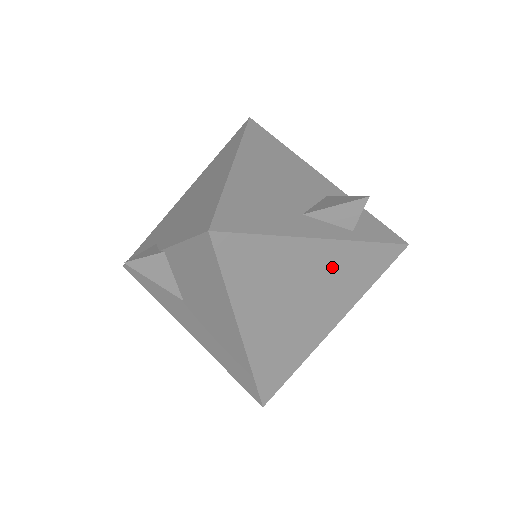
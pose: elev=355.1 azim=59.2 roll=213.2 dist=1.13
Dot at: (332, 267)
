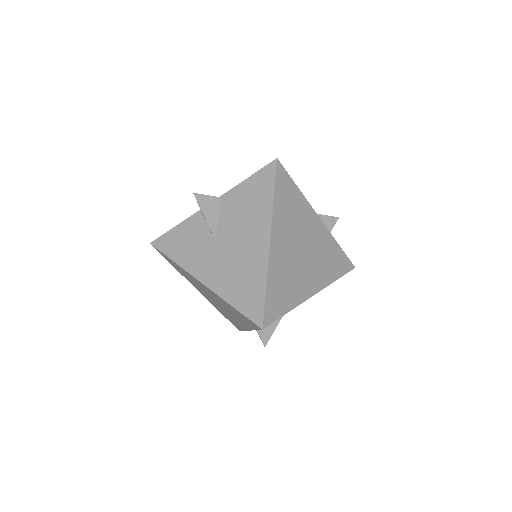
Dot at: (320, 242)
